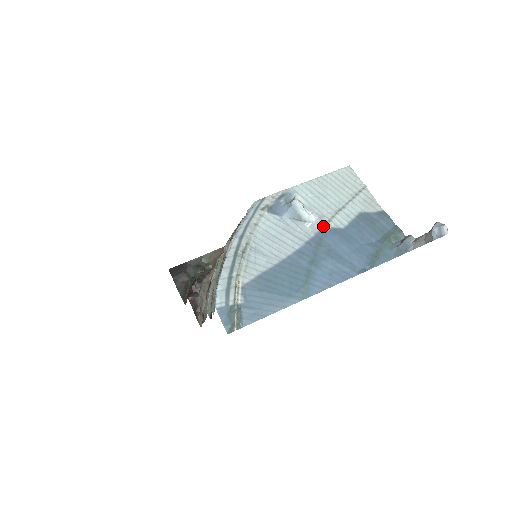
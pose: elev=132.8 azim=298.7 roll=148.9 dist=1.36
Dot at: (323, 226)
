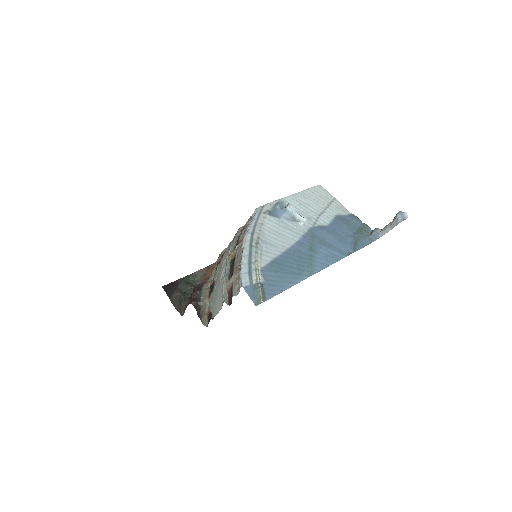
Dot at: (312, 224)
